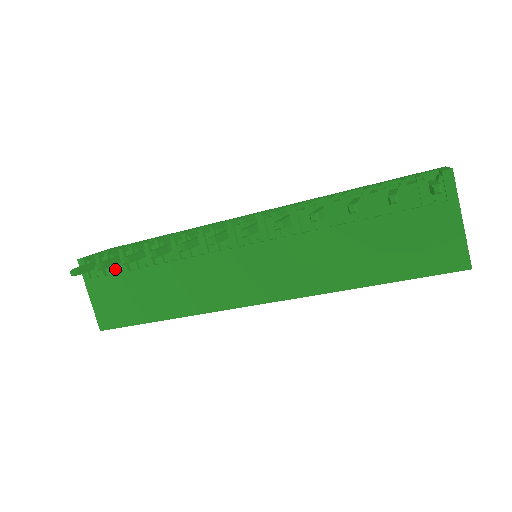
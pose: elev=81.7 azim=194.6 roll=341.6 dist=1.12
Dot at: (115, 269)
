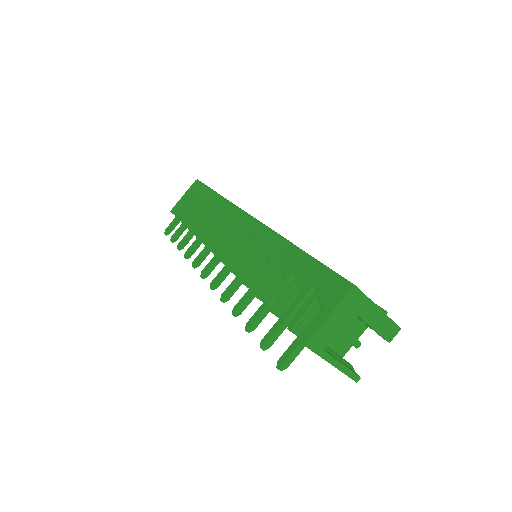
Dot at: occluded
